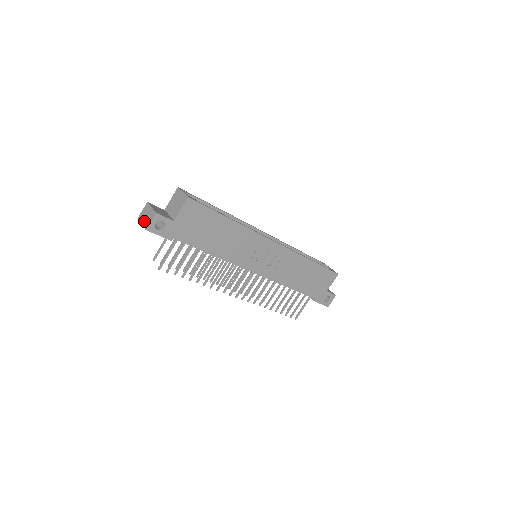
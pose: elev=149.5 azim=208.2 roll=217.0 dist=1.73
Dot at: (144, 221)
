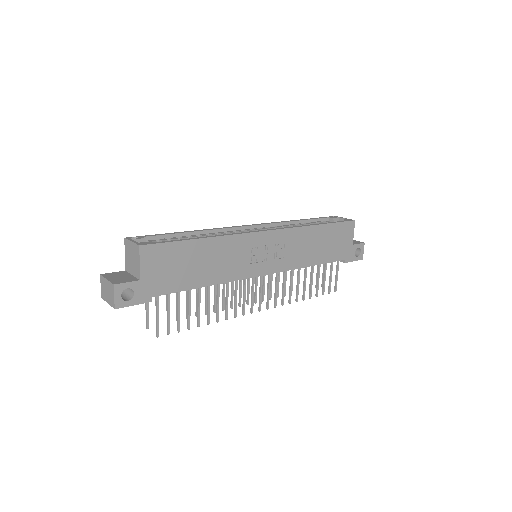
Dot at: (108, 299)
